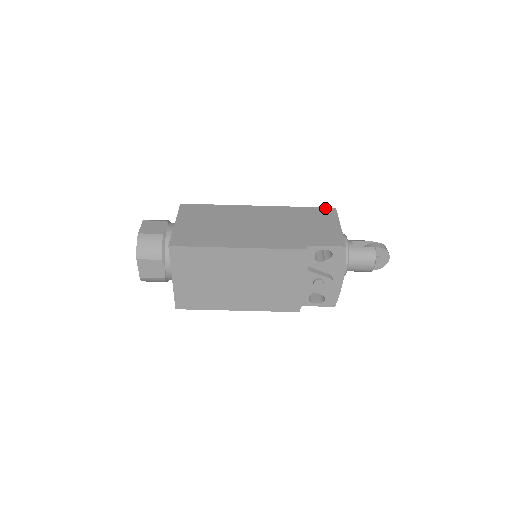
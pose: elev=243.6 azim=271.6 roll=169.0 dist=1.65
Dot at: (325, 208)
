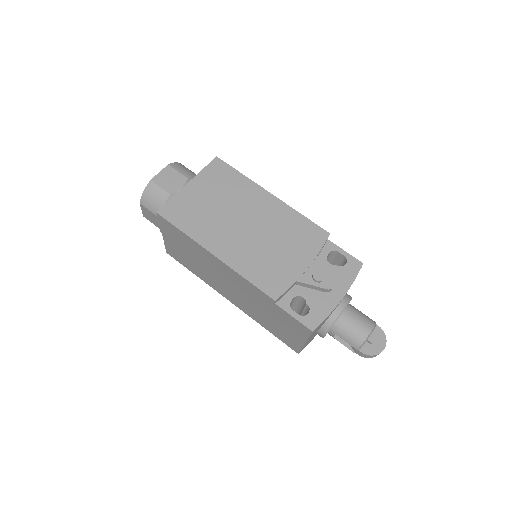
Dot at: occluded
